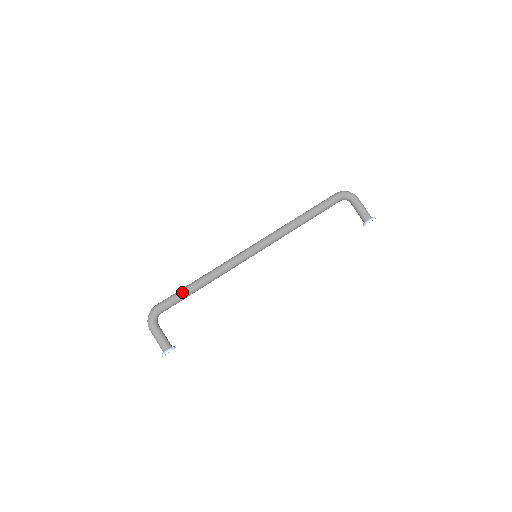
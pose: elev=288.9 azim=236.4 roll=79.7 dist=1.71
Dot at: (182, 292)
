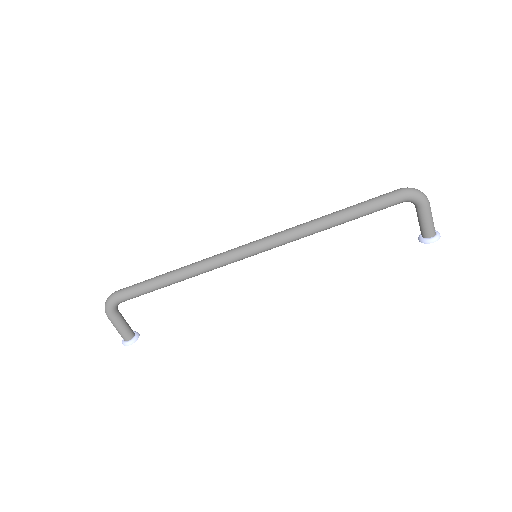
Dot at: (149, 287)
